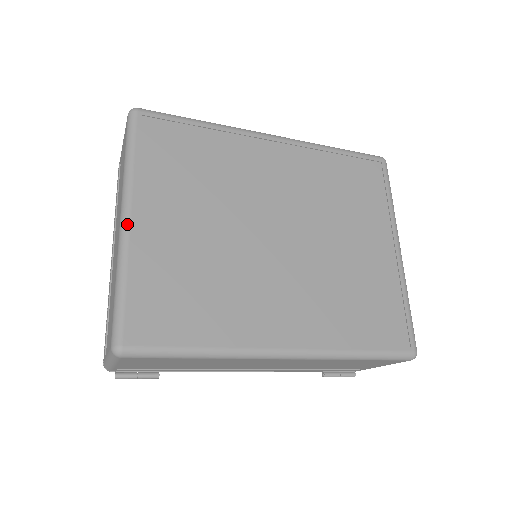
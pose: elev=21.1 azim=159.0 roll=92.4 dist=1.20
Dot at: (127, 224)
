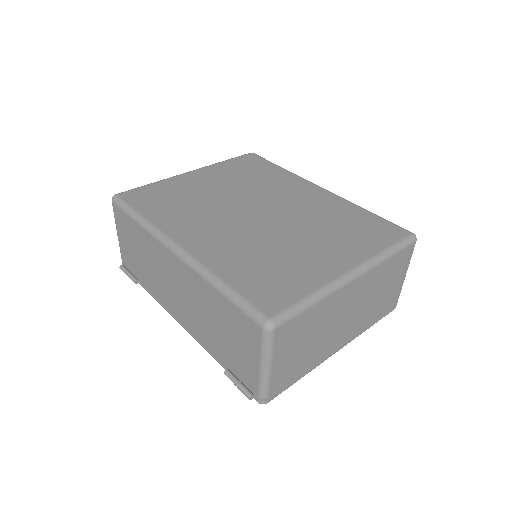
Dot at: (186, 173)
